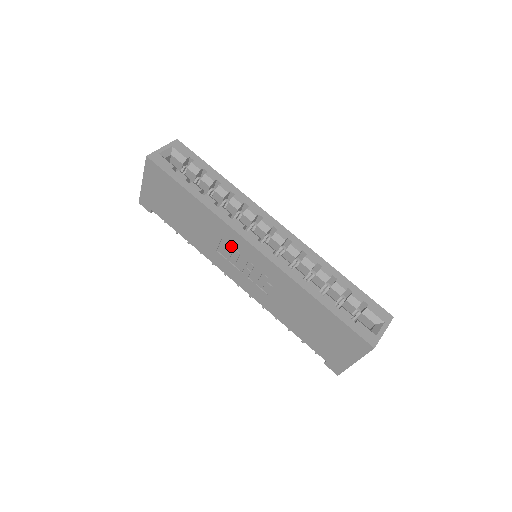
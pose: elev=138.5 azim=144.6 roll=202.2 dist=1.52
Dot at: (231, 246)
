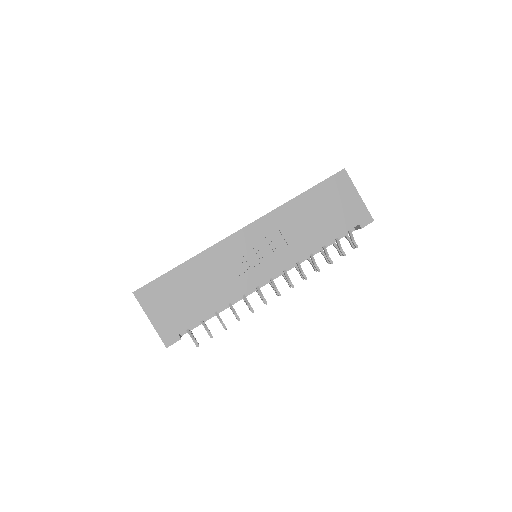
Dot at: (236, 255)
